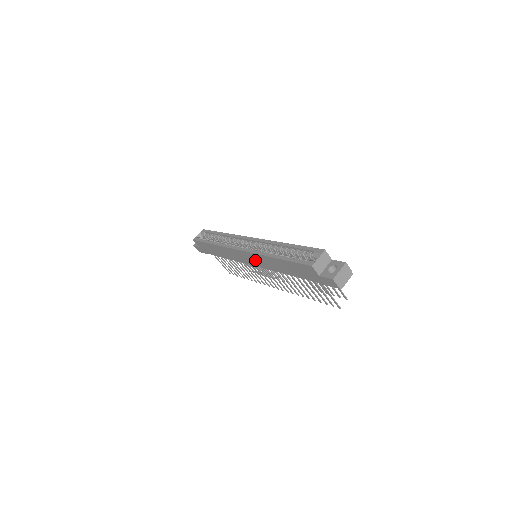
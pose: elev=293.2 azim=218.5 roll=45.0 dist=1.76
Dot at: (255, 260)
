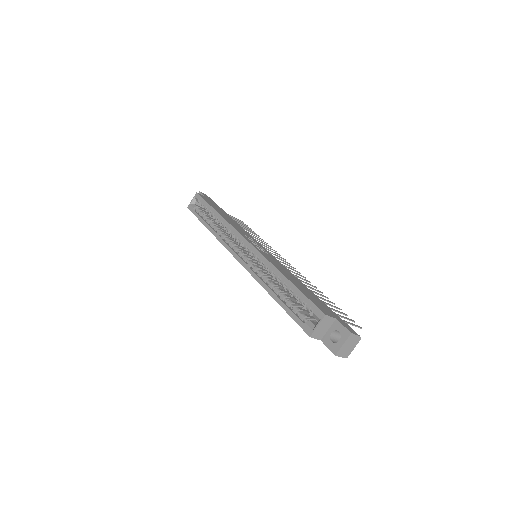
Dot at: occluded
